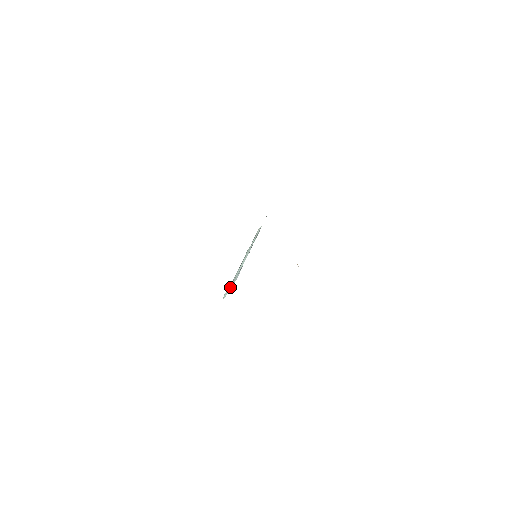
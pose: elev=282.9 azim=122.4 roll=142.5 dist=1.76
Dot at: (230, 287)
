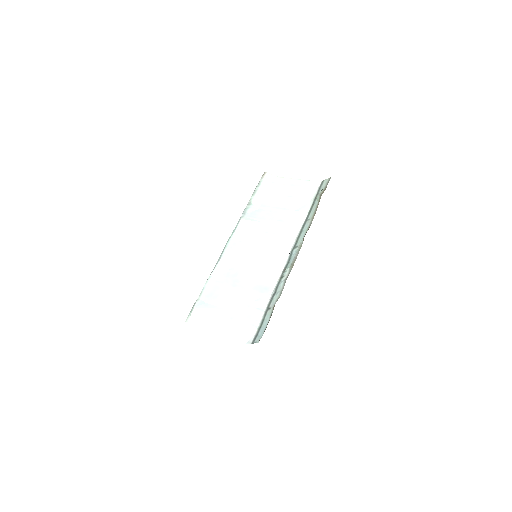
Dot at: (212, 315)
